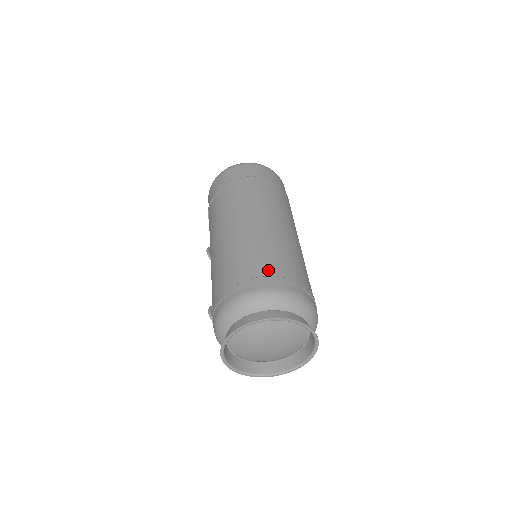
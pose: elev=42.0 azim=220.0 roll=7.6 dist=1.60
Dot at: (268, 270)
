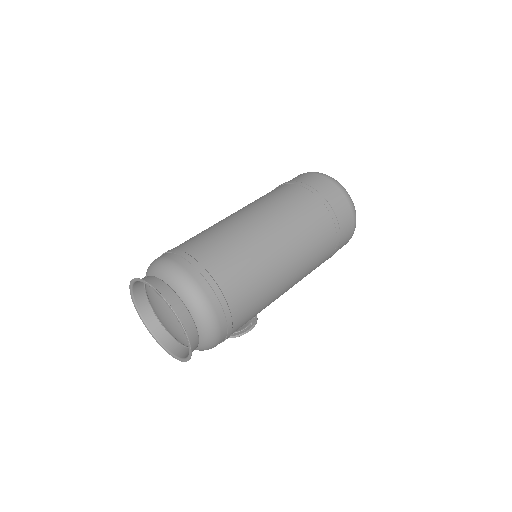
Dot at: (215, 267)
